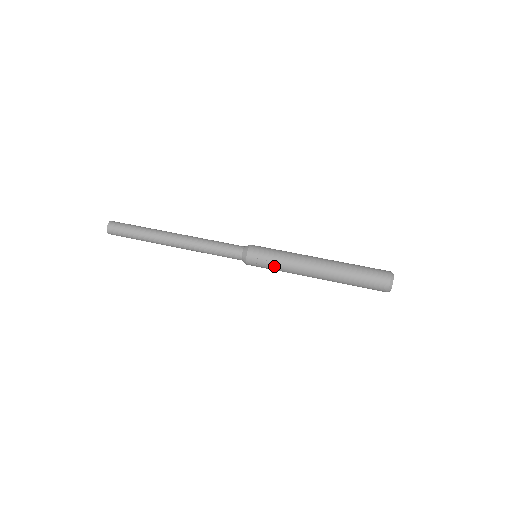
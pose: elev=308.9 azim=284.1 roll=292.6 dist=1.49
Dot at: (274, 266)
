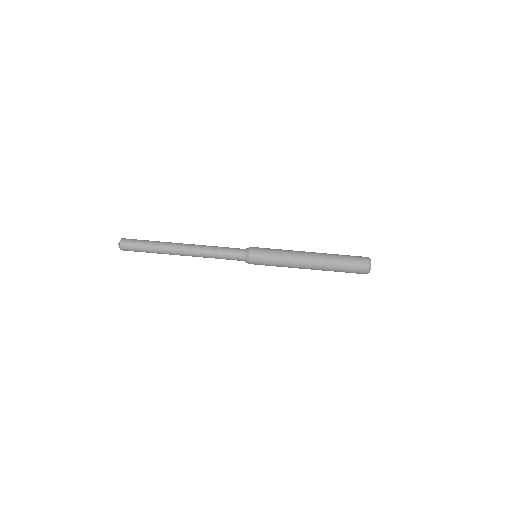
Dot at: occluded
